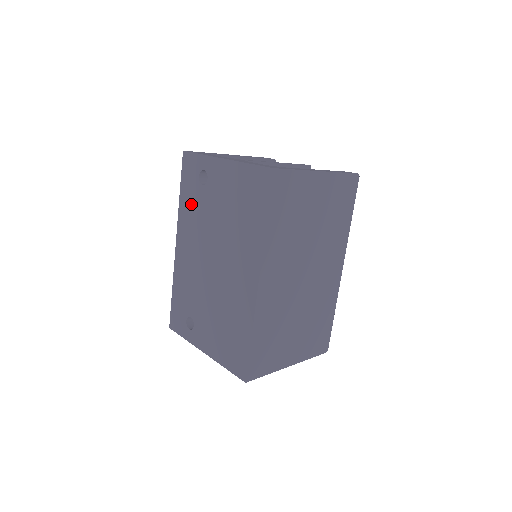
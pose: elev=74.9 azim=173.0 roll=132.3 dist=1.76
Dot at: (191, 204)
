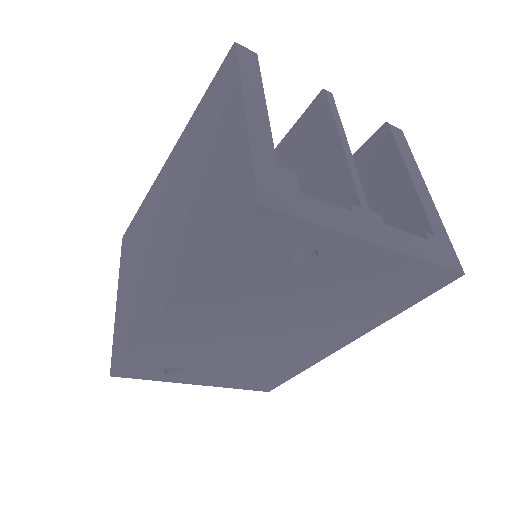
Dot at: (243, 280)
